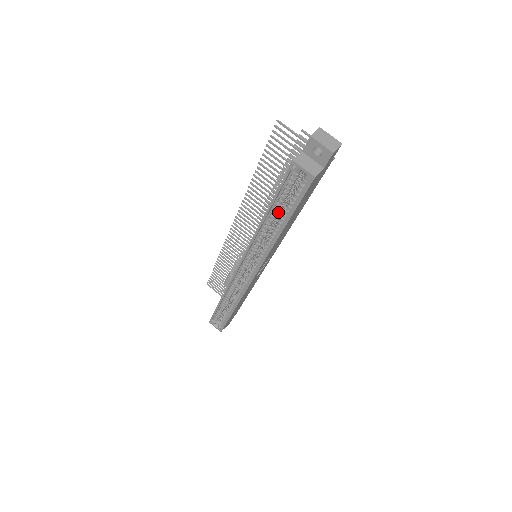
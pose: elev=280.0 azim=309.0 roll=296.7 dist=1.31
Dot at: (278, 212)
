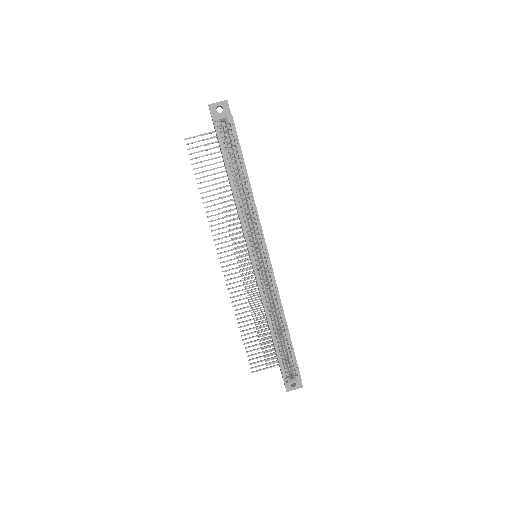
Dot at: occluded
